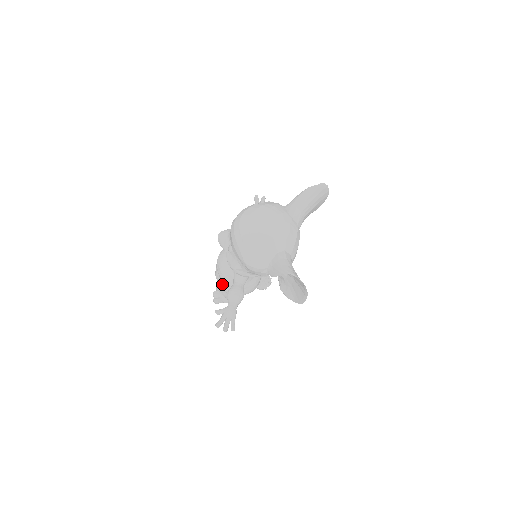
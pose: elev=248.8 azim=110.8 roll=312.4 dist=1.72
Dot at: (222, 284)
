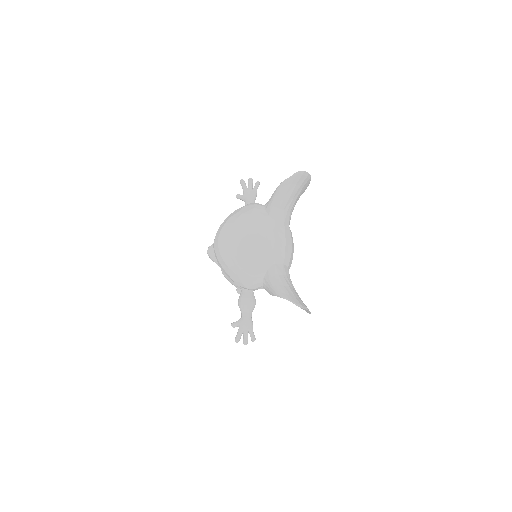
Dot at: occluded
